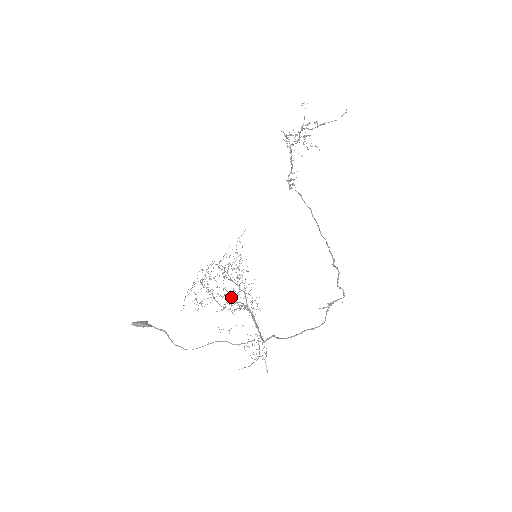
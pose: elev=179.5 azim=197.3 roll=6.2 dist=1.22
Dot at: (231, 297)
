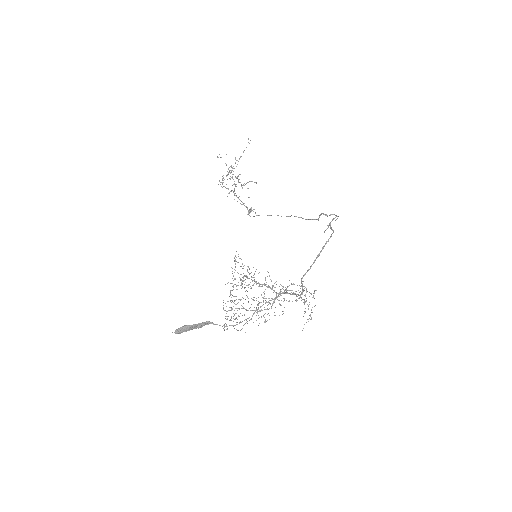
Dot at: occluded
